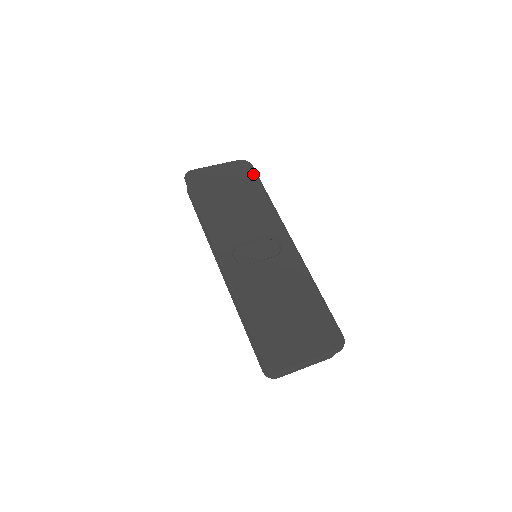
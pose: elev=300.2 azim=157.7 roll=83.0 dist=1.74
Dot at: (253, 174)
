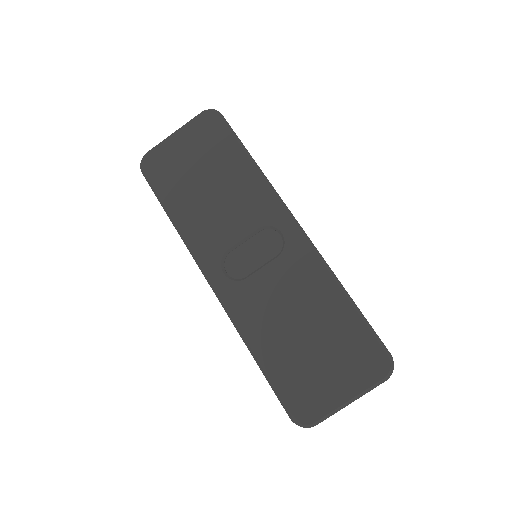
Dot at: (224, 130)
